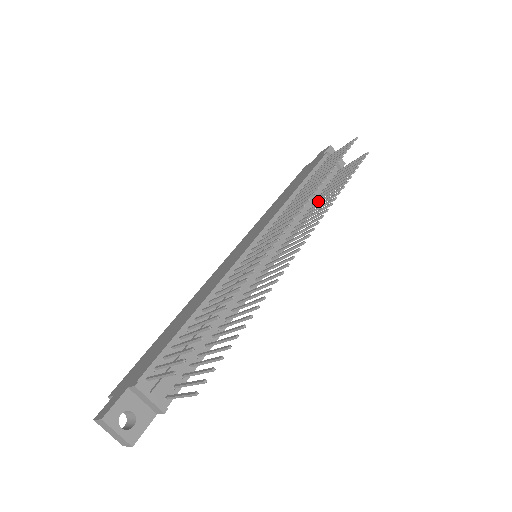
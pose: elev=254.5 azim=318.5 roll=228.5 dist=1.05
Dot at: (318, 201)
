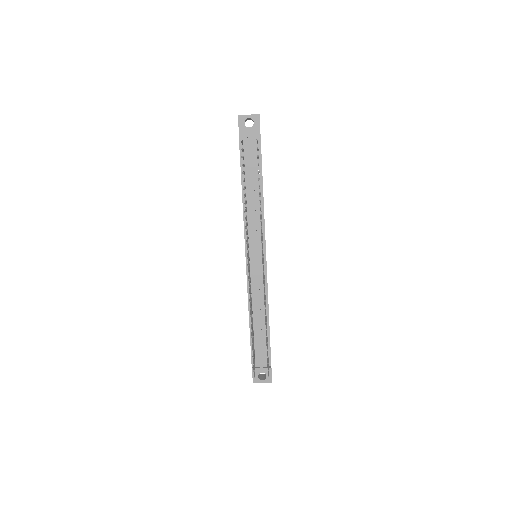
Dot at: occluded
